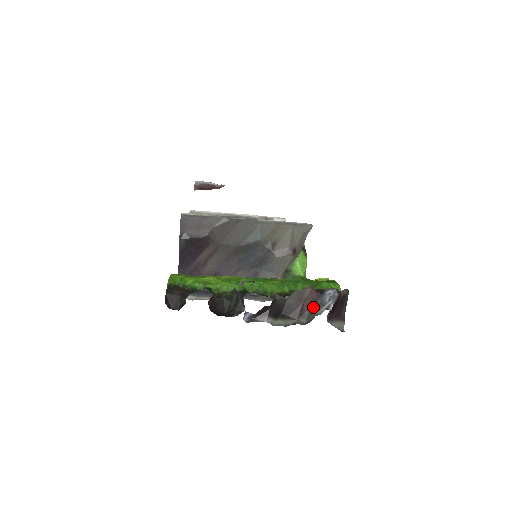
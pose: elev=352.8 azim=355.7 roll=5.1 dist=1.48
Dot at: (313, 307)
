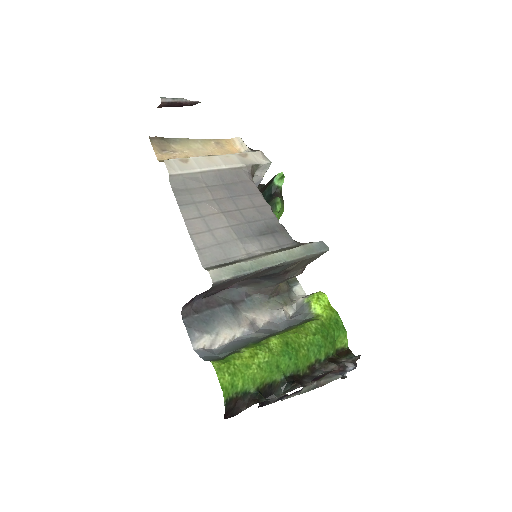
Dot at: (332, 374)
